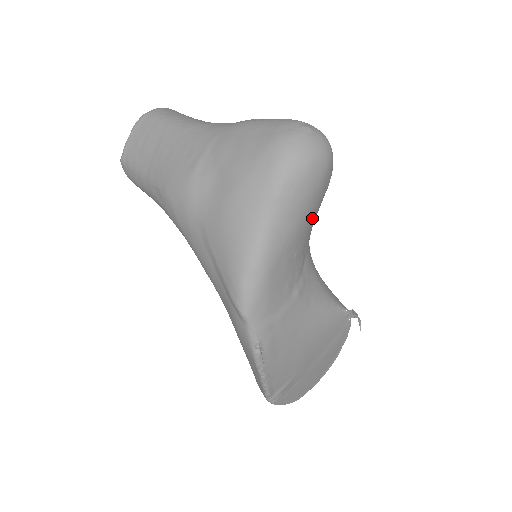
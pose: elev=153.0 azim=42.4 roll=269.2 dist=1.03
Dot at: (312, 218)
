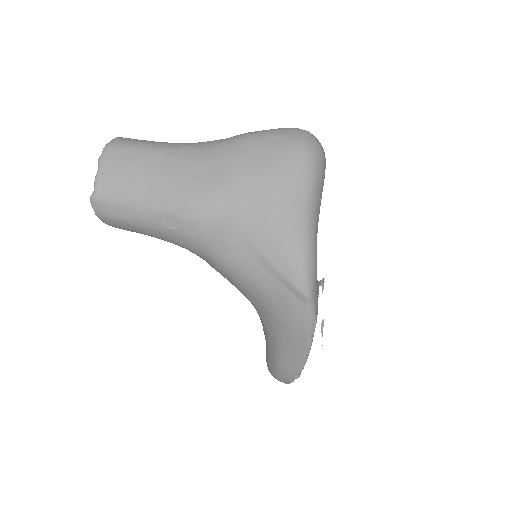
Dot at: occluded
